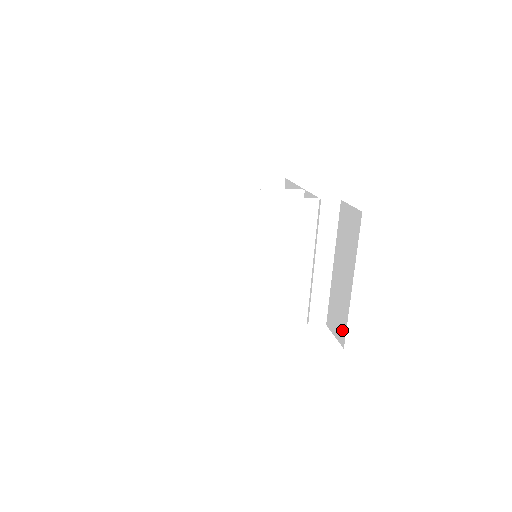
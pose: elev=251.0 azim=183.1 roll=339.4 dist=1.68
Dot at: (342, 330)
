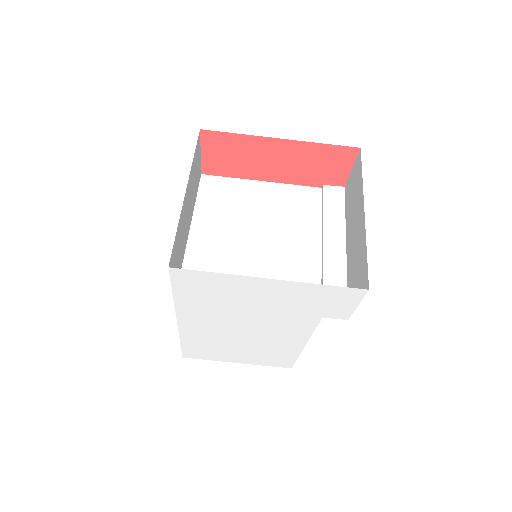
Dot at: (363, 275)
